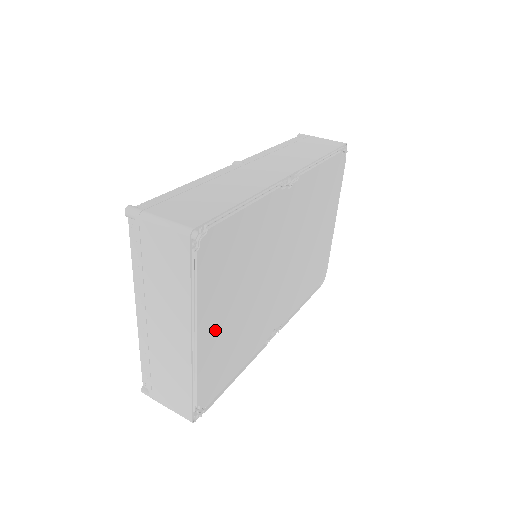
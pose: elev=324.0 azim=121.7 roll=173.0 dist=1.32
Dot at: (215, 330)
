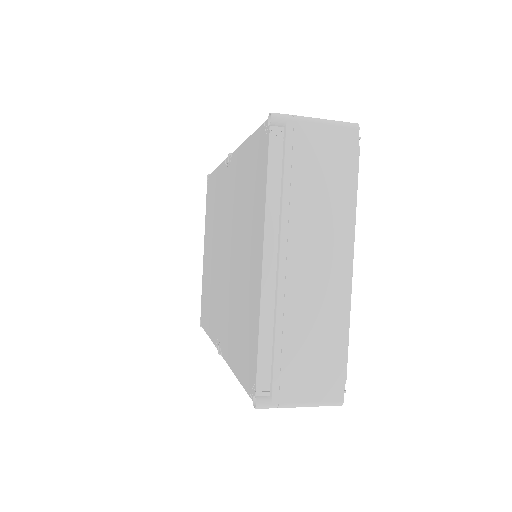
Dot at: occluded
